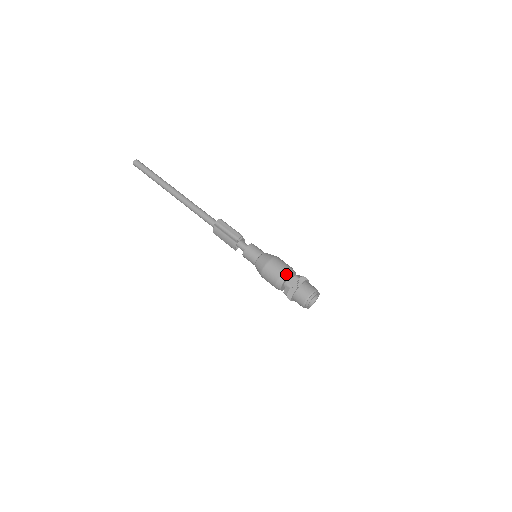
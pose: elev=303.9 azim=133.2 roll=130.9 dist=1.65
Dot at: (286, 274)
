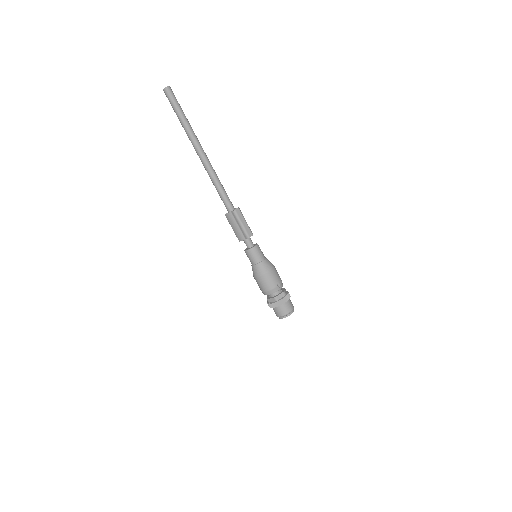
Dot at: (278, 288)
